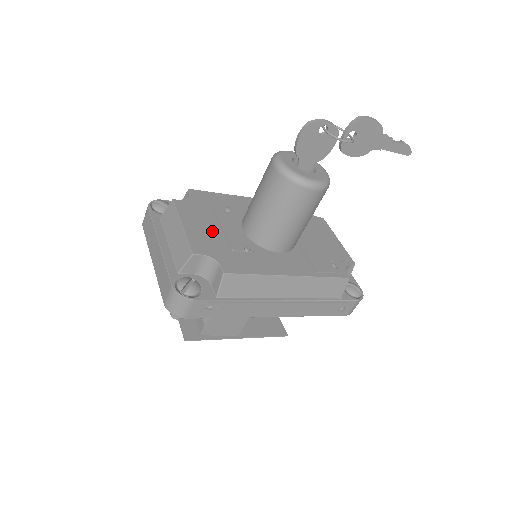
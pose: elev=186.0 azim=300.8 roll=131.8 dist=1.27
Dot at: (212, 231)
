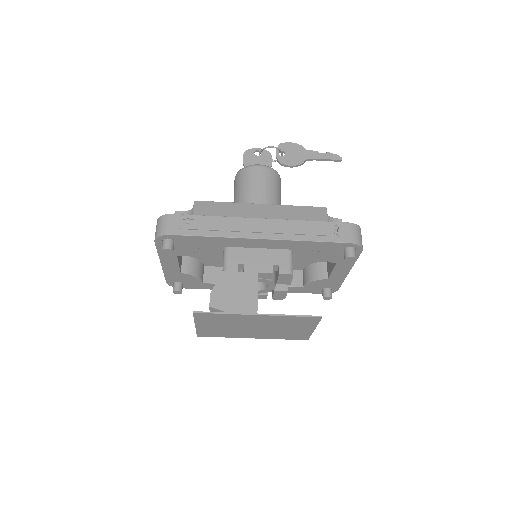
Dot at: occluded
